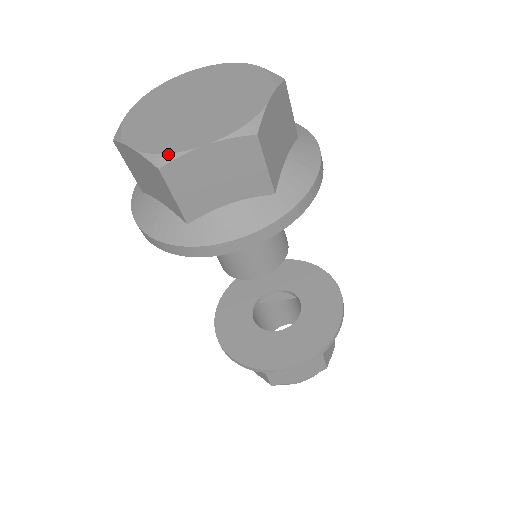
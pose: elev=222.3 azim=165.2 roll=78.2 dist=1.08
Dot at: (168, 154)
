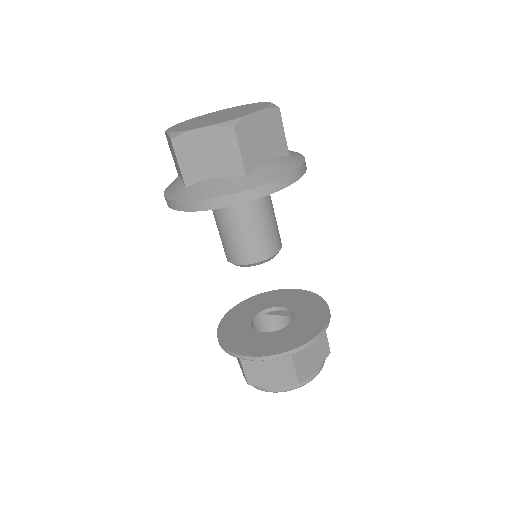
Dot at: (179, 132)
